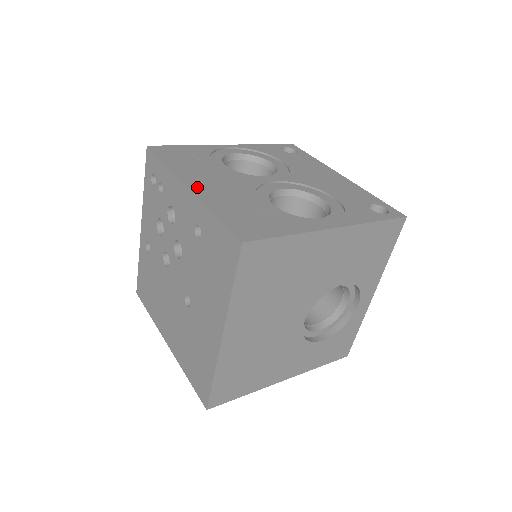
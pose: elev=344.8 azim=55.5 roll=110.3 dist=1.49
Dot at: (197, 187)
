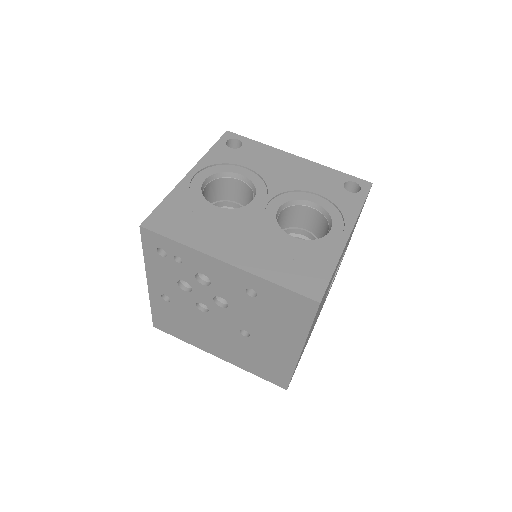
Dot at: (233, 258)
